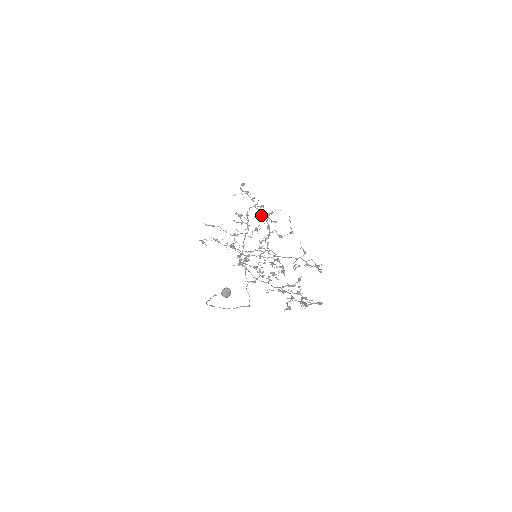
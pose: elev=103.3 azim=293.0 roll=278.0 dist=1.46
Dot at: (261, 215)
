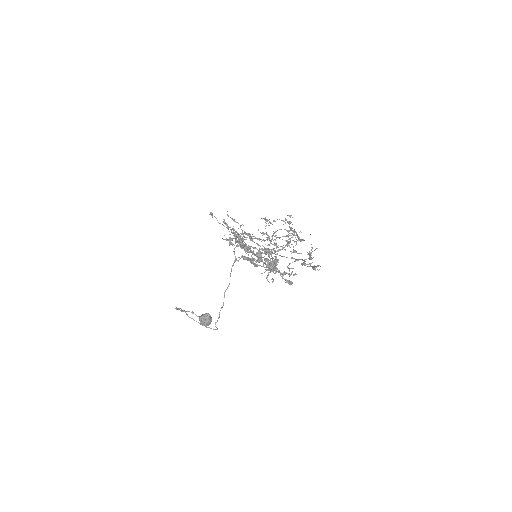
Dot at: occluded
